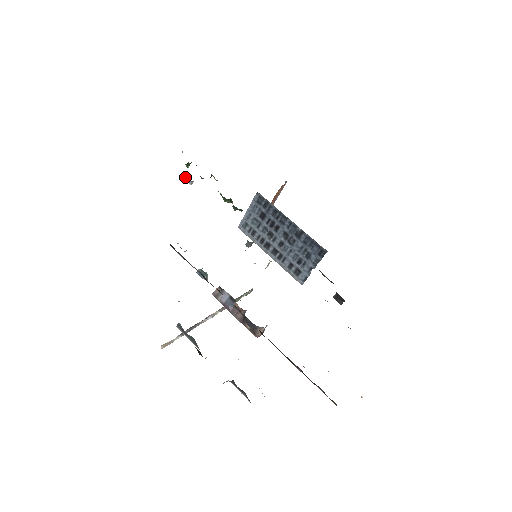
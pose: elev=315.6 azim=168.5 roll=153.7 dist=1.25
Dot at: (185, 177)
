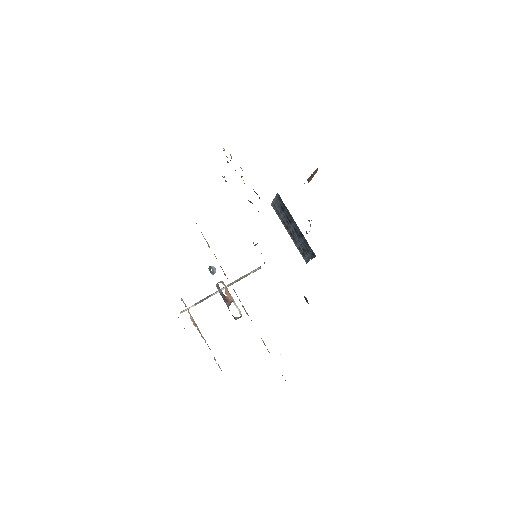
Dot at: (222, 176)
